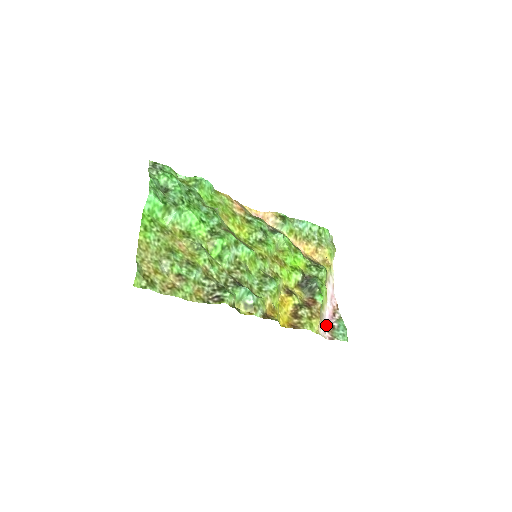
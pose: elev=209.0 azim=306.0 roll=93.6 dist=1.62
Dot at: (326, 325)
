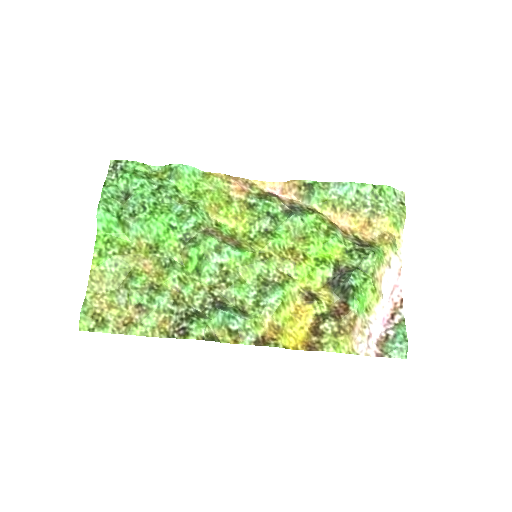
Dot at: (375, 335)
